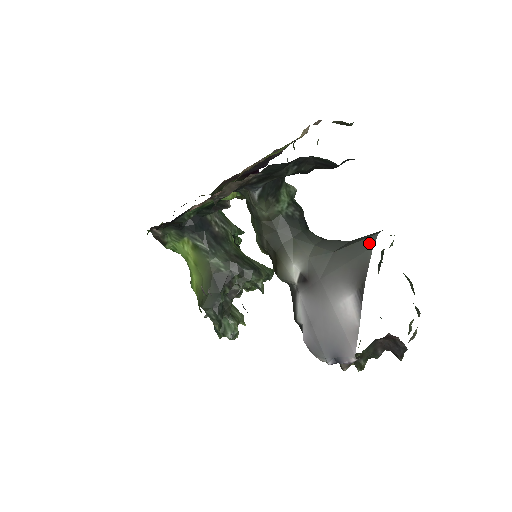
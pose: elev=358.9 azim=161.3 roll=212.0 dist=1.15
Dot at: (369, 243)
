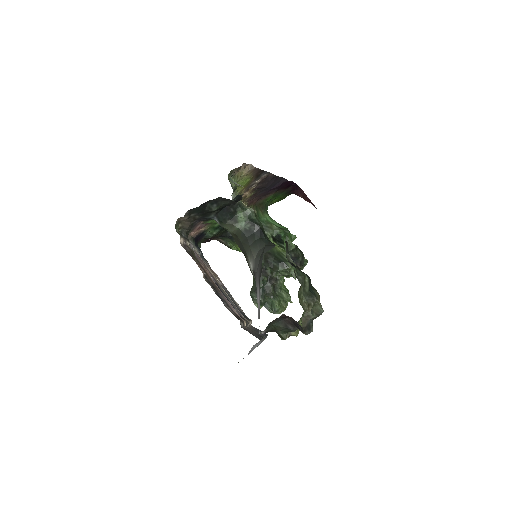
Dot at: (263, 250)
